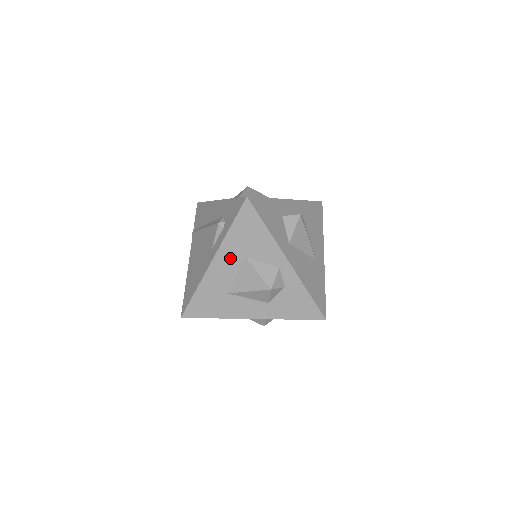
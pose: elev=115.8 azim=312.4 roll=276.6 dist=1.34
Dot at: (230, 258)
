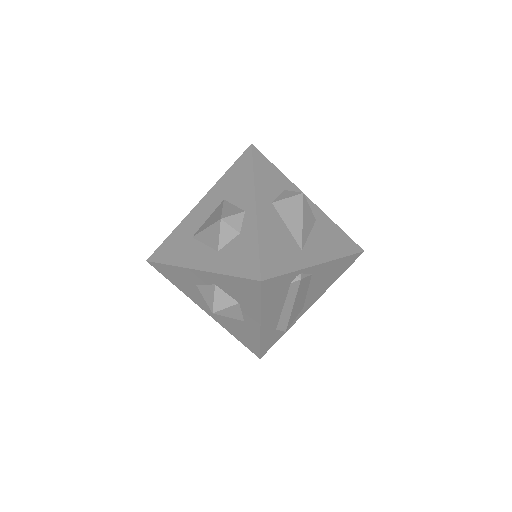
Dot at: (212, 200)
